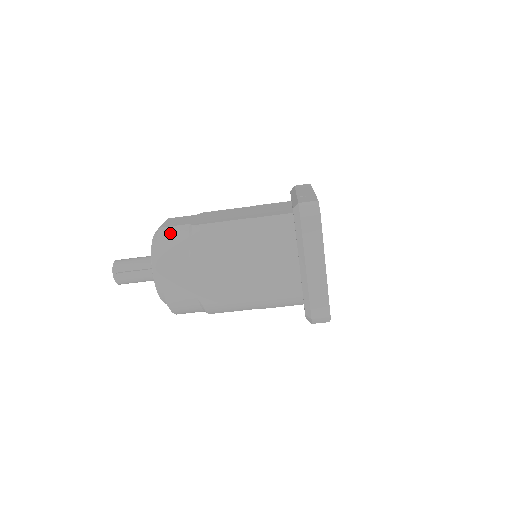
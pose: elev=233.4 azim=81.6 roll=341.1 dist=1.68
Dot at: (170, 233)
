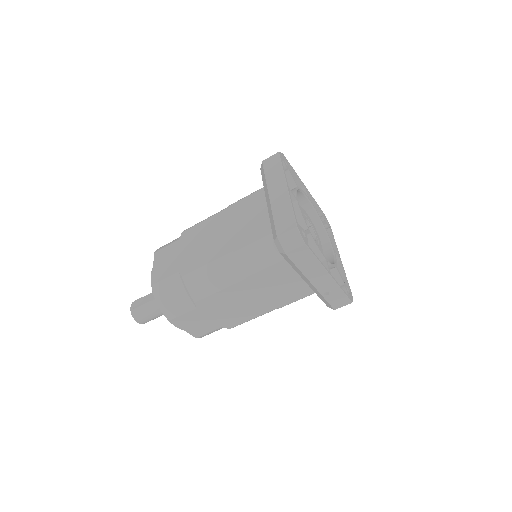
Dot at: occluded
